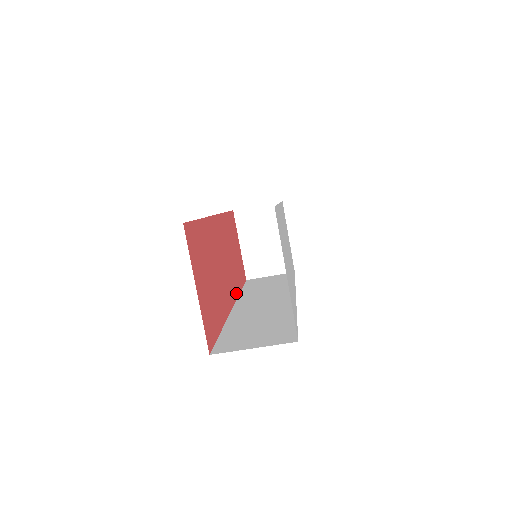
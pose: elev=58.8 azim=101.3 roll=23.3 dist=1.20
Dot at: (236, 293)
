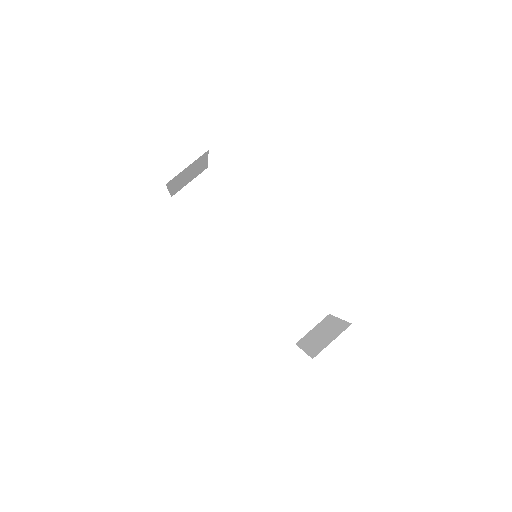
Dot at: occluded
